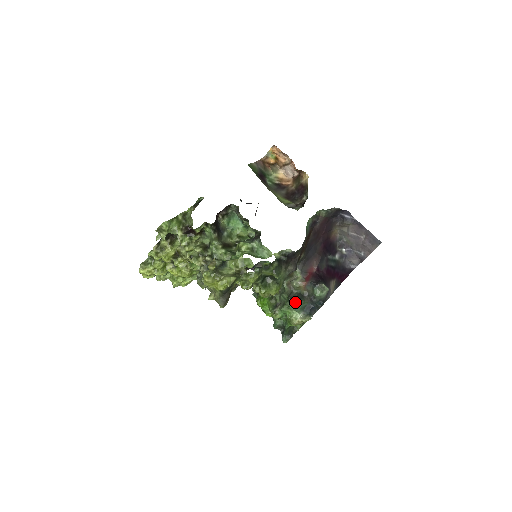
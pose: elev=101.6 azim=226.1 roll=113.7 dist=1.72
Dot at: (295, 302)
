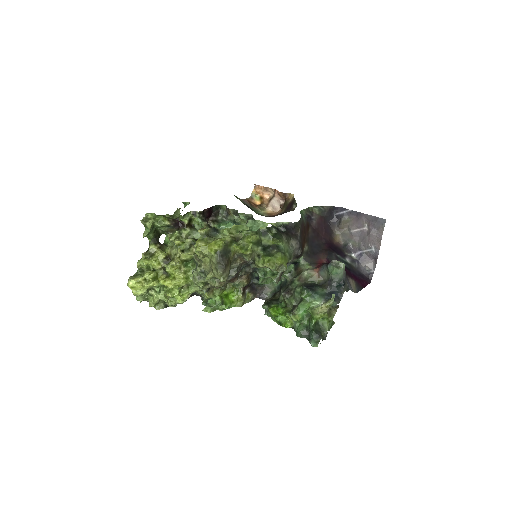
Dot at: (311, 288)
